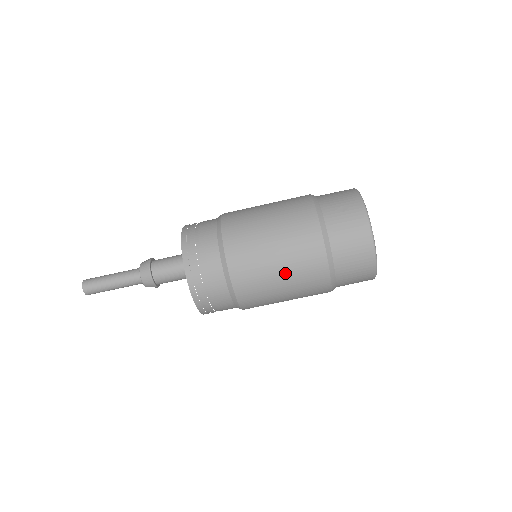
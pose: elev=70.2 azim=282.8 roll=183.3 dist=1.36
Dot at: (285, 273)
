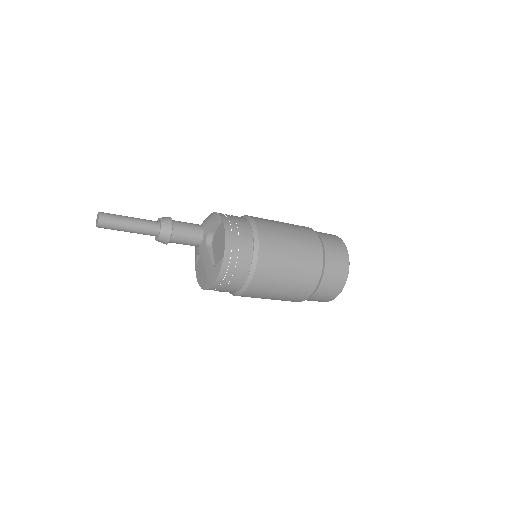
Dot at: (280, 296)
